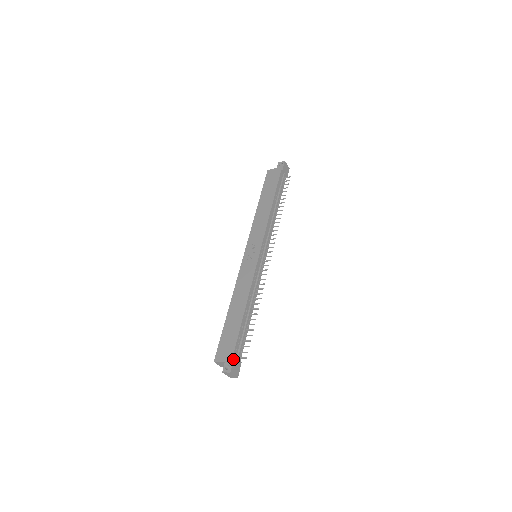
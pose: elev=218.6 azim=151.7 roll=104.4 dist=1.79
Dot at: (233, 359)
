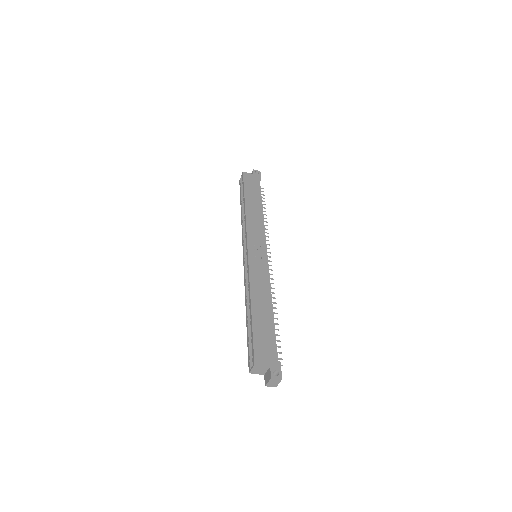
Dot at: (280, 364)
